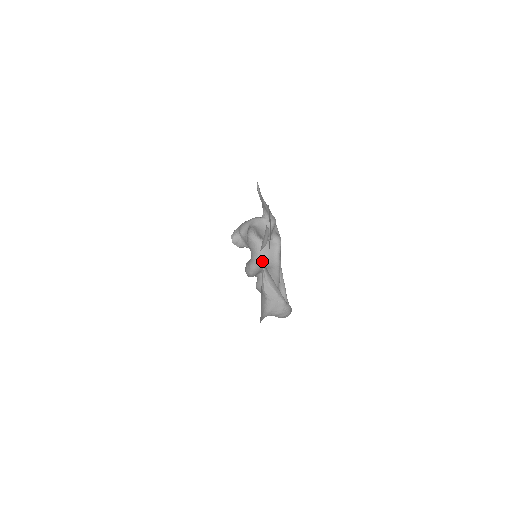
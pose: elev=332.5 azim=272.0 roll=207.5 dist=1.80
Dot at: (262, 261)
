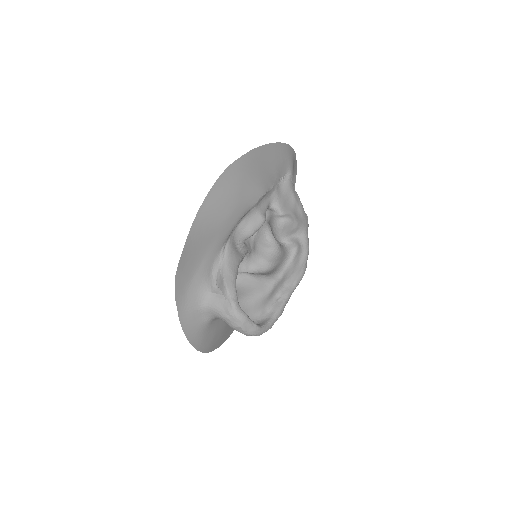
Dot at: (227, 244)
